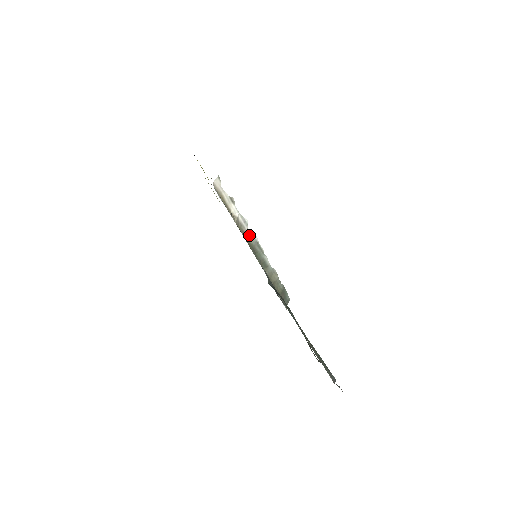
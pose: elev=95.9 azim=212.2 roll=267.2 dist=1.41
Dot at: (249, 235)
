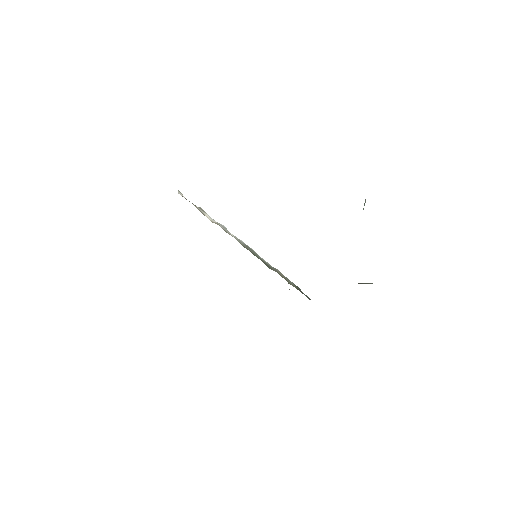
Dot at: (236, 239)
